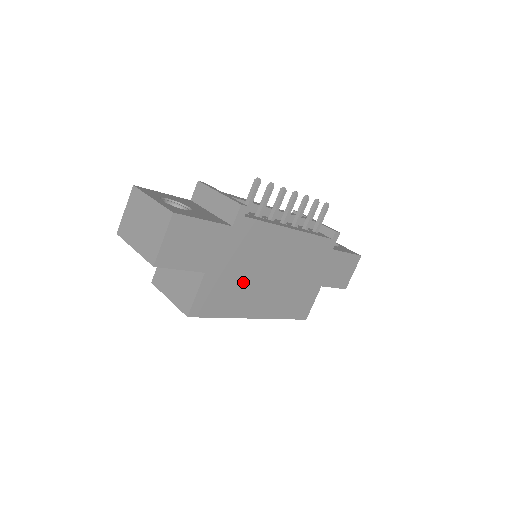
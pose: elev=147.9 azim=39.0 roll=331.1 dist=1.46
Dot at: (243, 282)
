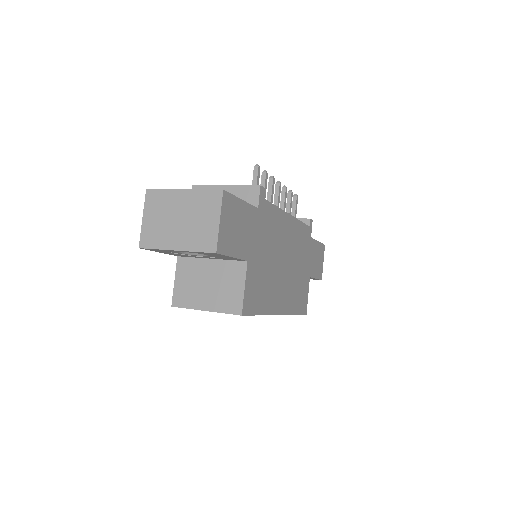
Dot at: (269, 272)
